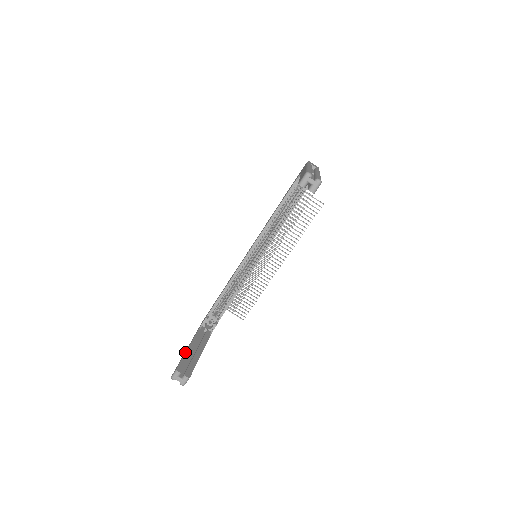
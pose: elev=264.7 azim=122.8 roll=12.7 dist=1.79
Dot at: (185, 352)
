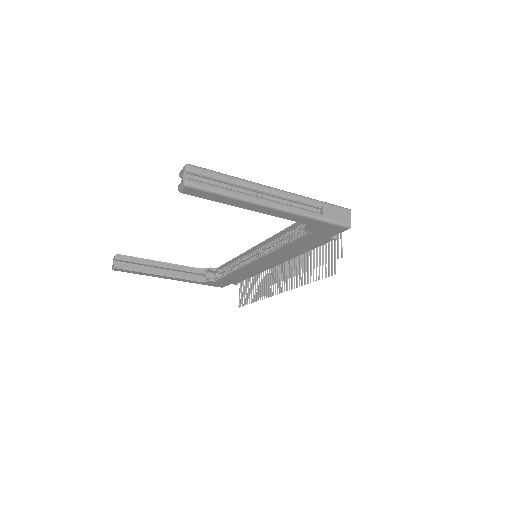
Dot at: (149, 259)
